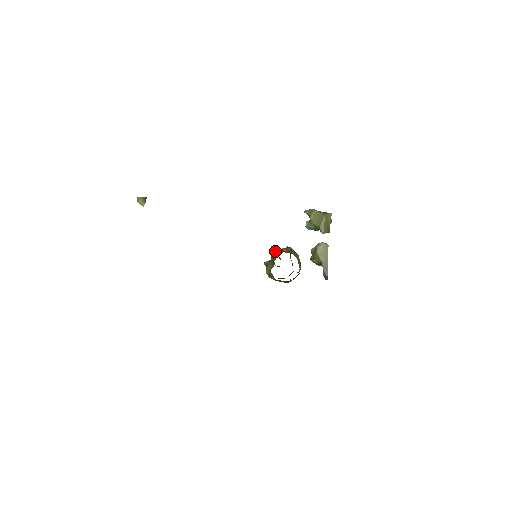
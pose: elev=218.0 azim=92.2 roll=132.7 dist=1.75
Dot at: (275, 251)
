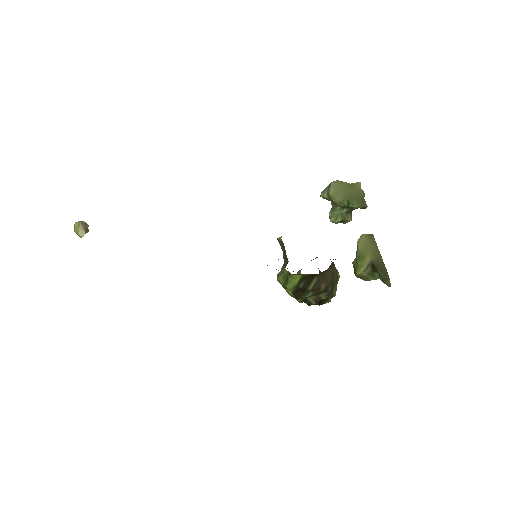
Dot at: occluded
